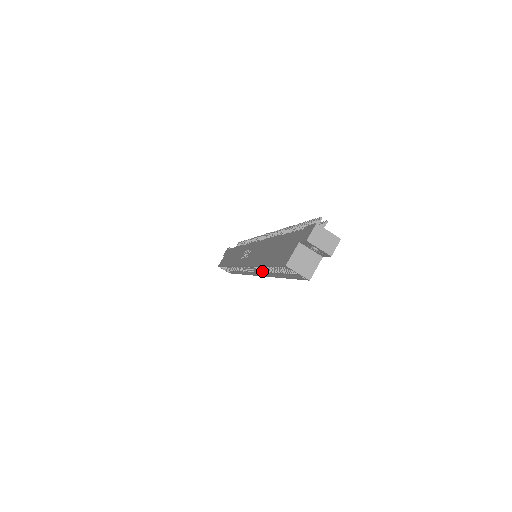
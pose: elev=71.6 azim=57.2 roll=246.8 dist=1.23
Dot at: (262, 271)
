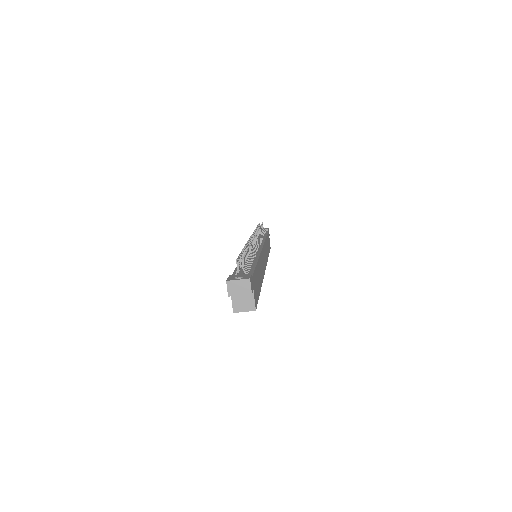
Dot at: occluded
